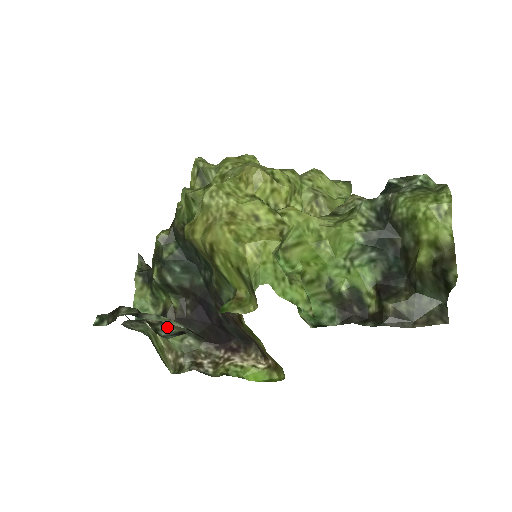
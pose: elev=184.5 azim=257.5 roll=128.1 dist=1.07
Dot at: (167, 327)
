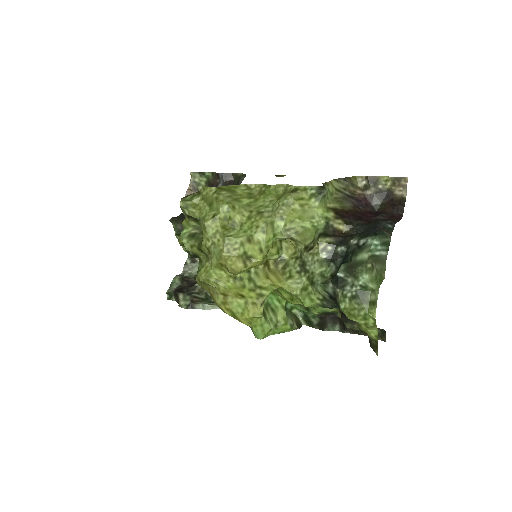
Dot at: occluded
